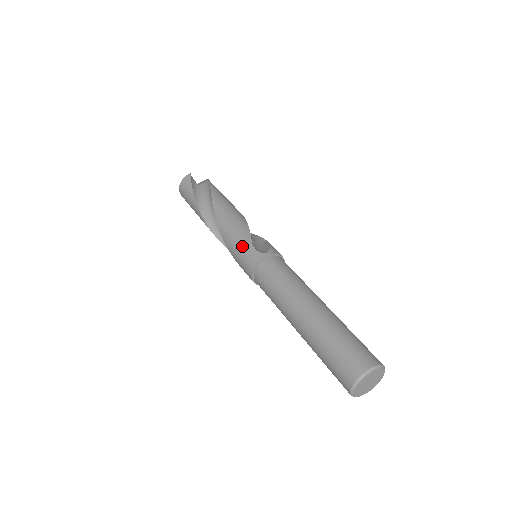
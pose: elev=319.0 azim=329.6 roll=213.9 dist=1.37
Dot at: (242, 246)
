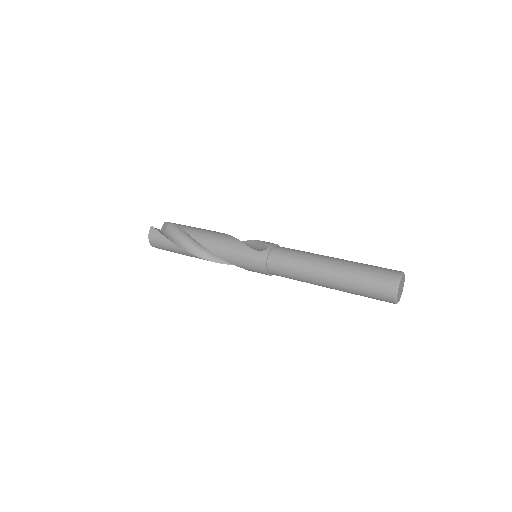
Dot at: (244, 255)
